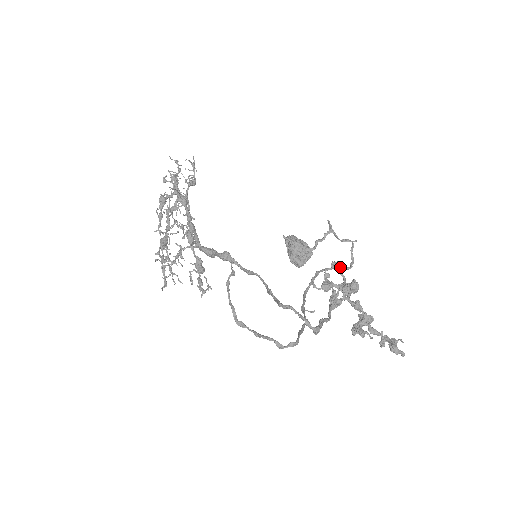
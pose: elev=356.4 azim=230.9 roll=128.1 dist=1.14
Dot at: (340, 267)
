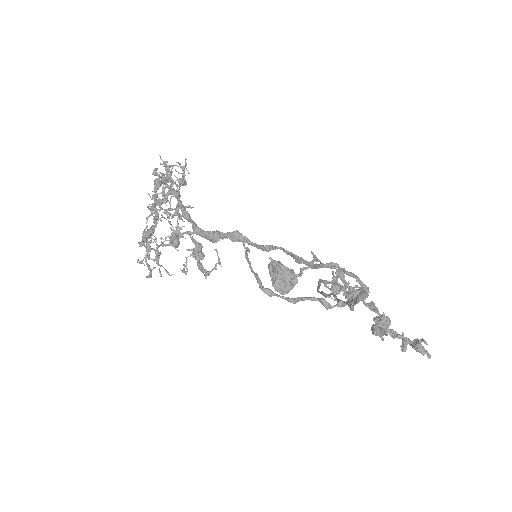
Dot at: (344, 276)
